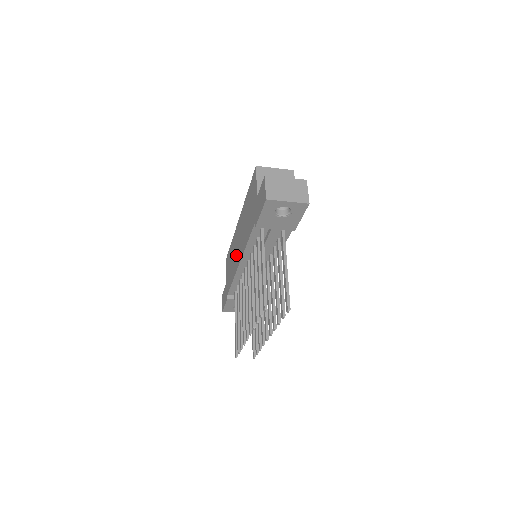
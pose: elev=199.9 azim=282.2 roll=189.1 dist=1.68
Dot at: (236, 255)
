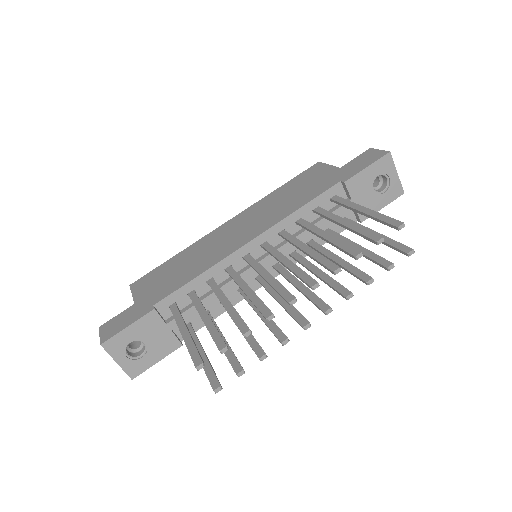
Dot at: (225, 244)
